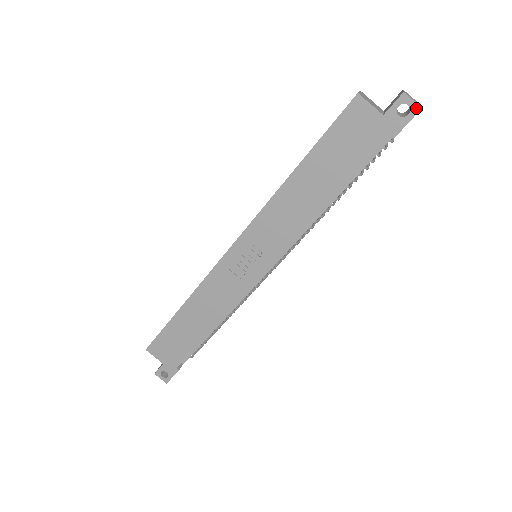
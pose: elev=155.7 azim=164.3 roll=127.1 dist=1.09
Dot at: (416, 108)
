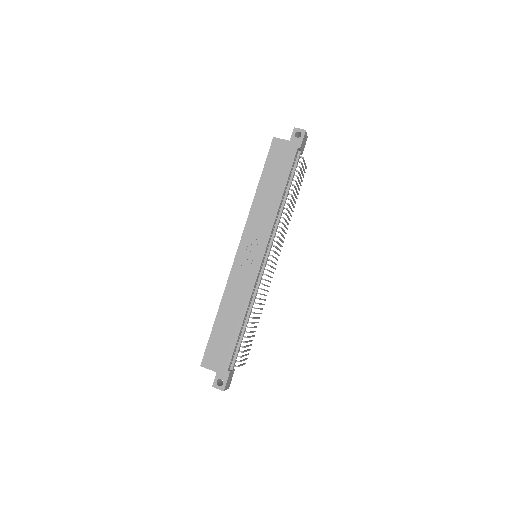
Dot at: (303, 131)
